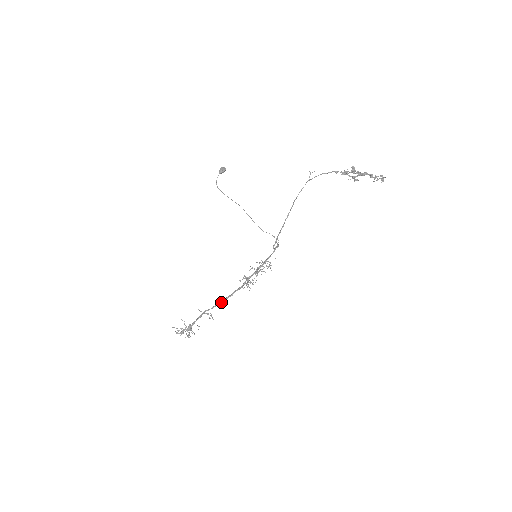
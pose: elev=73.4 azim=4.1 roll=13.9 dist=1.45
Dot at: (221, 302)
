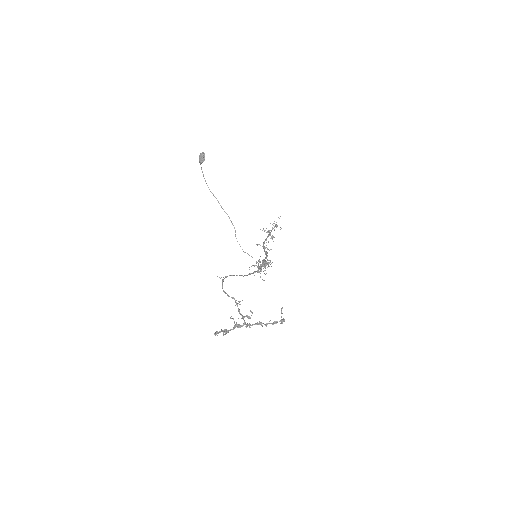
Dot at: (265, 251)
